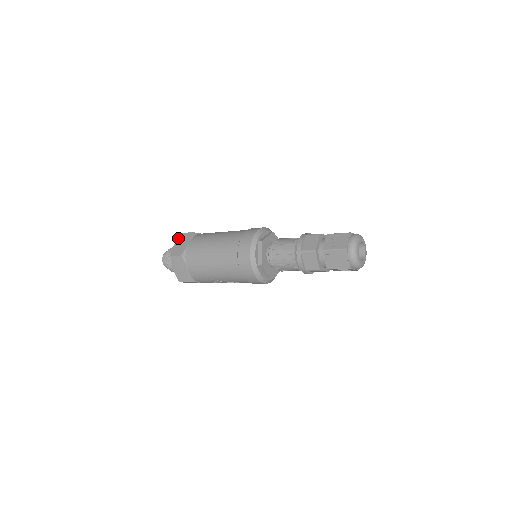
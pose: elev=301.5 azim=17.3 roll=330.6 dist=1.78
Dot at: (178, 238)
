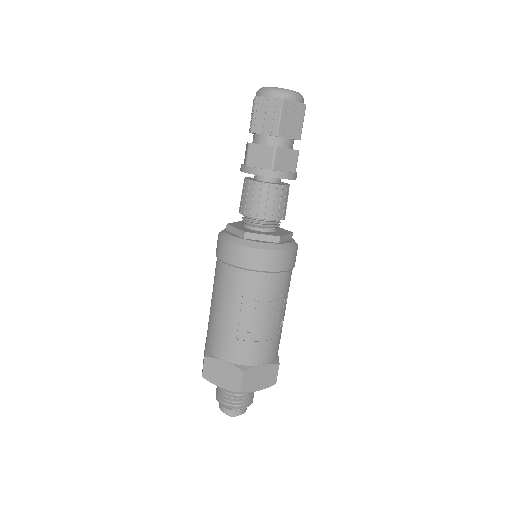
Dot at: occluded
